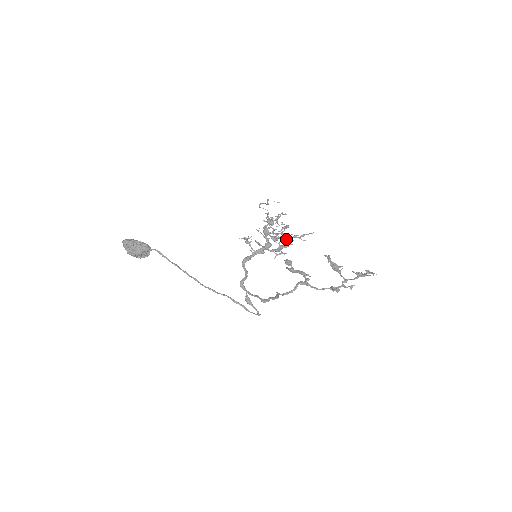
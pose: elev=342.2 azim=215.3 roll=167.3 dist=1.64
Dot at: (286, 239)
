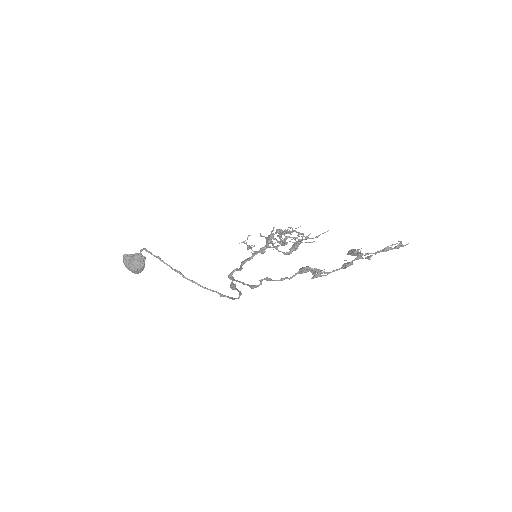
Dot at: (287, 230)
